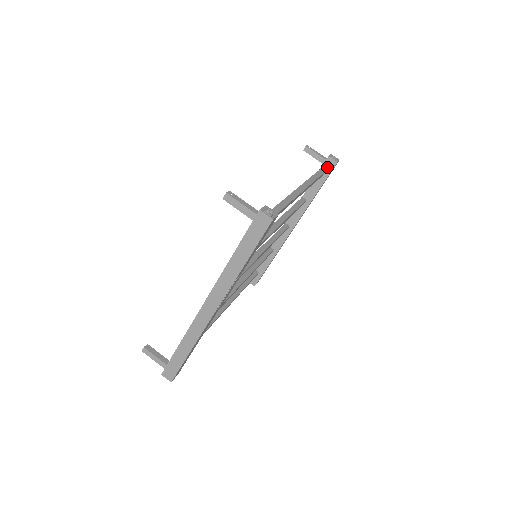
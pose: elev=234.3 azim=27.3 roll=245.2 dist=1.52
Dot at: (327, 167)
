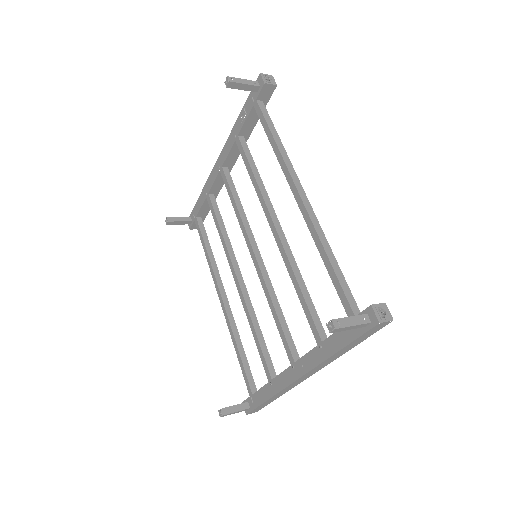
Dot at: (264, 95)
